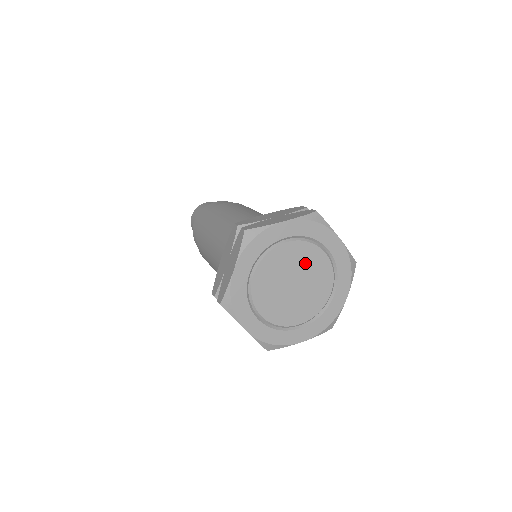
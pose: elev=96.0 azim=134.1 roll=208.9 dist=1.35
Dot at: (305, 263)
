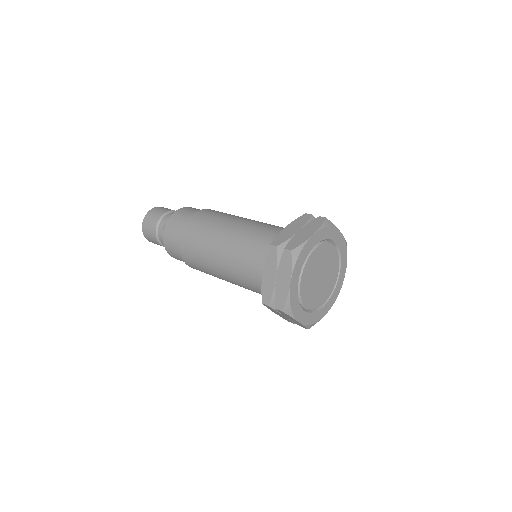
Dot at: (314, 266)
